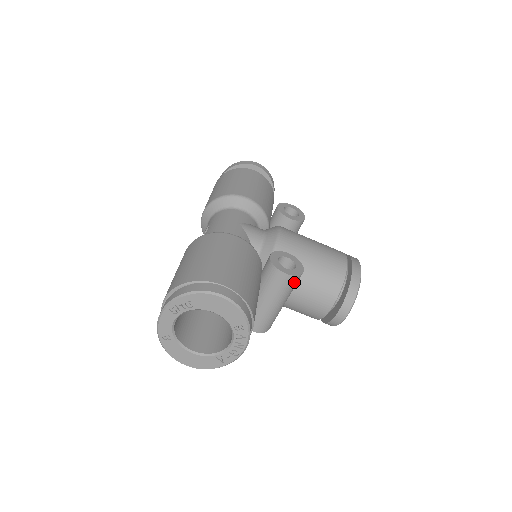
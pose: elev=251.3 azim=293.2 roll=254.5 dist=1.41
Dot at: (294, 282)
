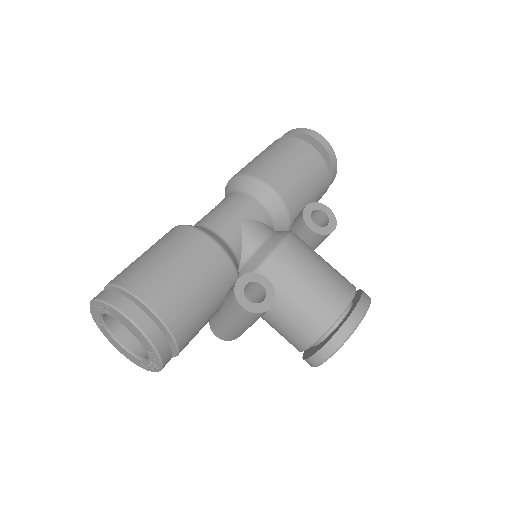
Dot at: (254, 316)
